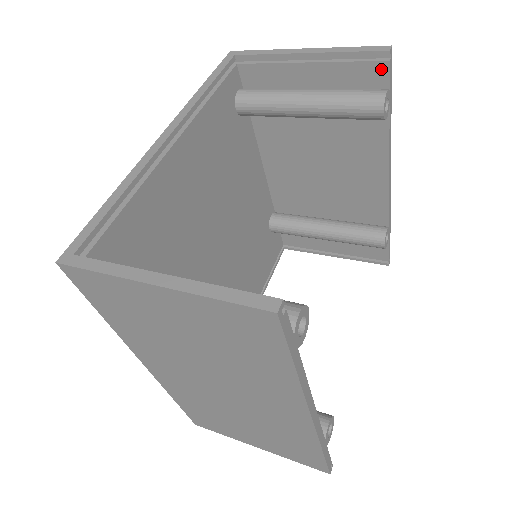
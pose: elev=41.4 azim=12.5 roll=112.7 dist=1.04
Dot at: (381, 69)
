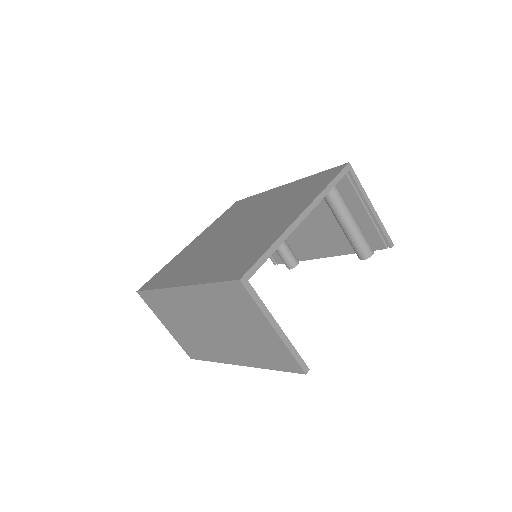
Dot at: (381, 246)
